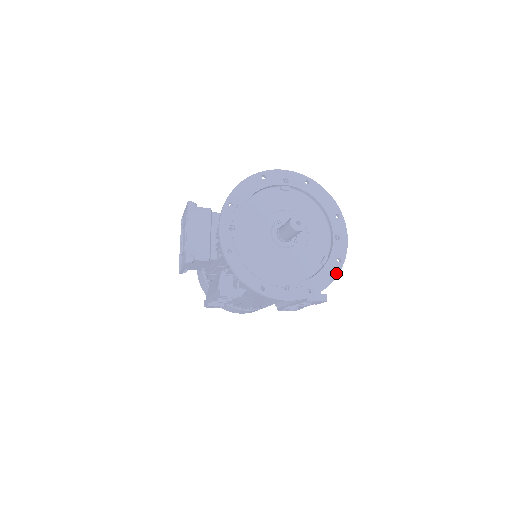
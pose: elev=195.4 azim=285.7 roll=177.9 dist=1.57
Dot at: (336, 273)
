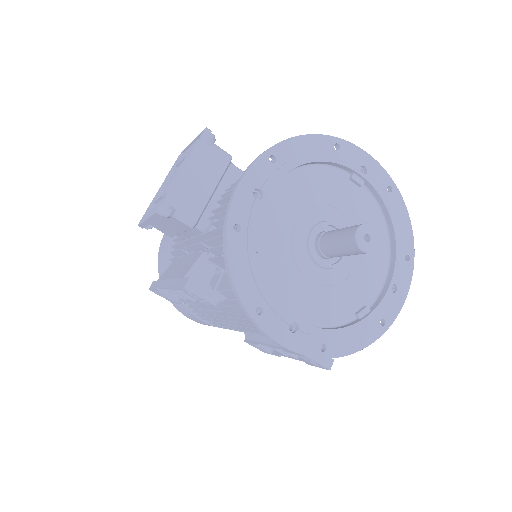
Dot at: (371, 339)
